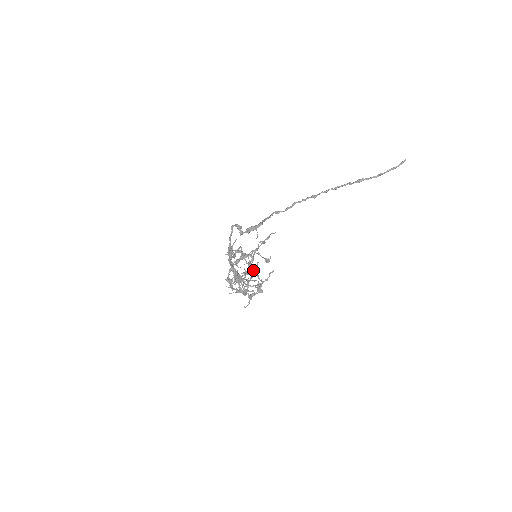
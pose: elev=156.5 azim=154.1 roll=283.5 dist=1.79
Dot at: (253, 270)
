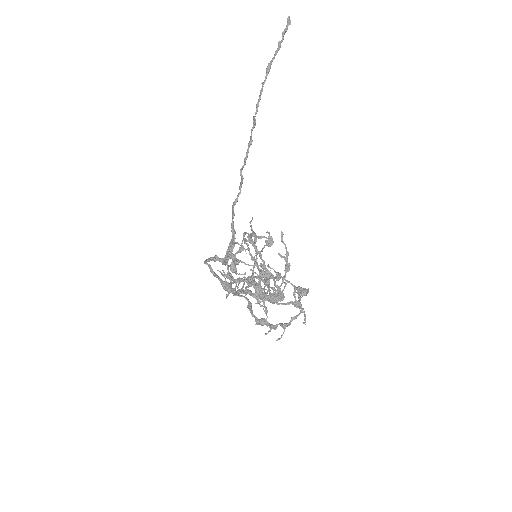
Dot at: (251, 241)
